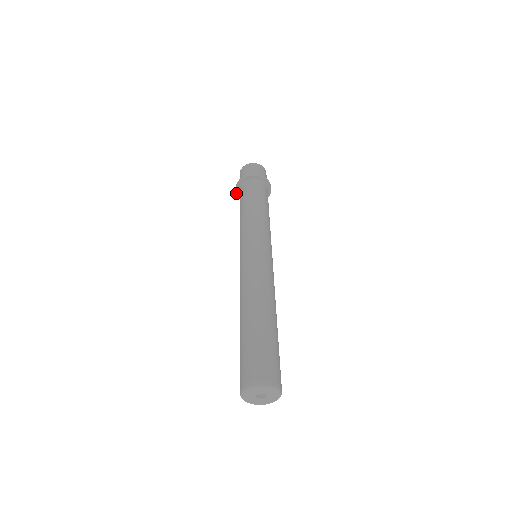
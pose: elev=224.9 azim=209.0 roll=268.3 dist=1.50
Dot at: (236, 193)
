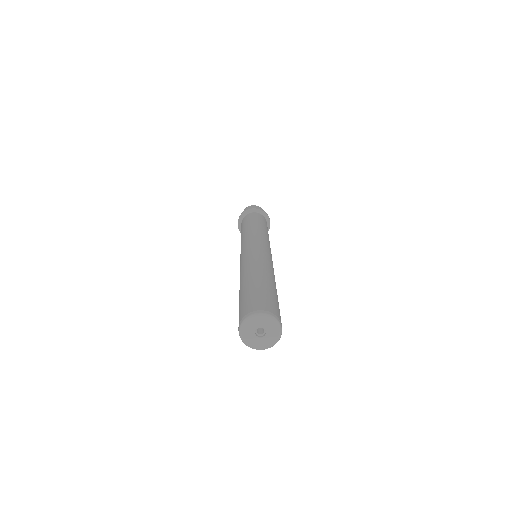
Dot at: (242, 213)
